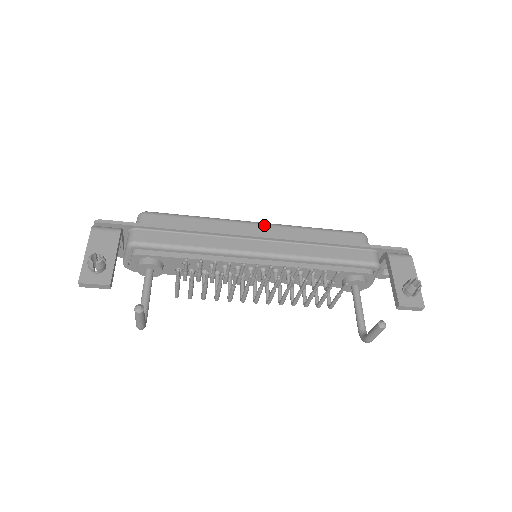
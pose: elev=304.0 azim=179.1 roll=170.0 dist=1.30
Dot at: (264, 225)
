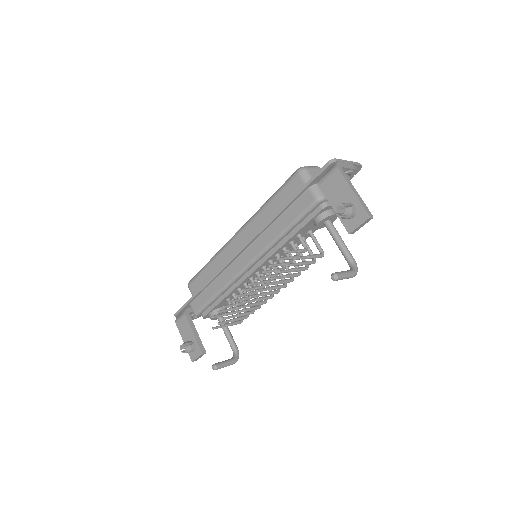
Dot at: (239, 234)
